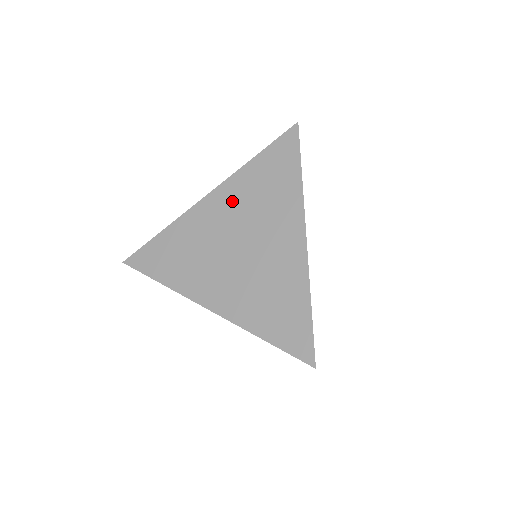
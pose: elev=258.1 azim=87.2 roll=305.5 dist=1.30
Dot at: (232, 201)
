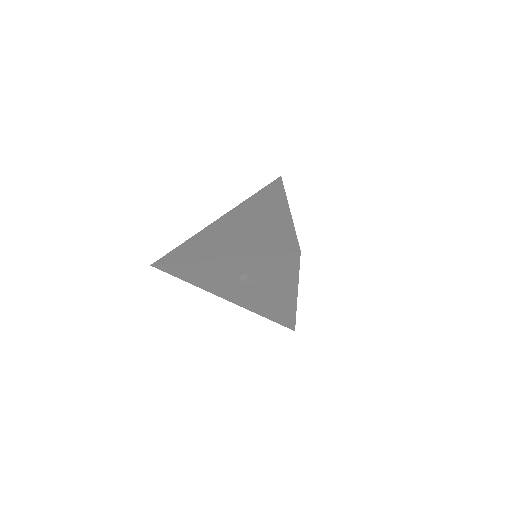
Dot at: (237, 213)
